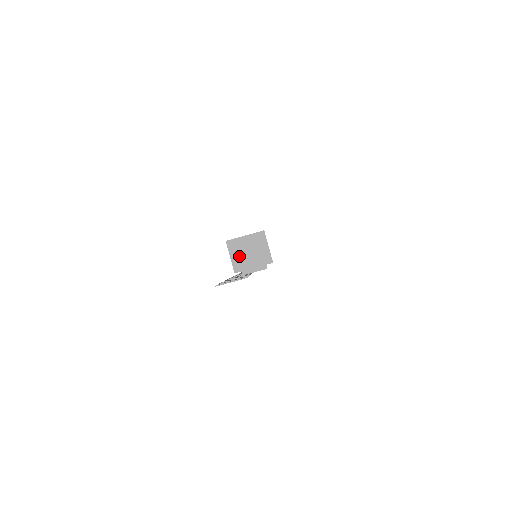
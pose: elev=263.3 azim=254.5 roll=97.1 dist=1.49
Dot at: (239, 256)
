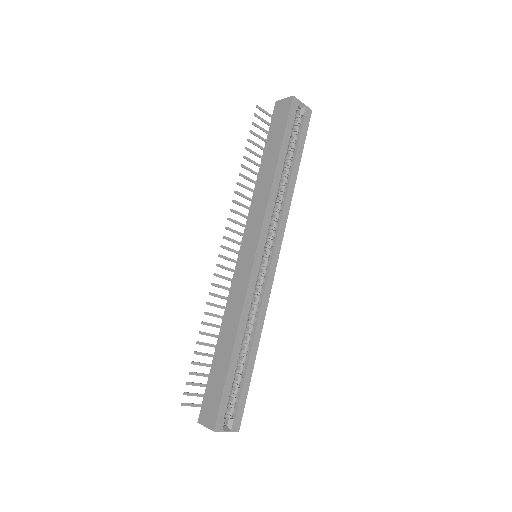
Dot at: occluded
